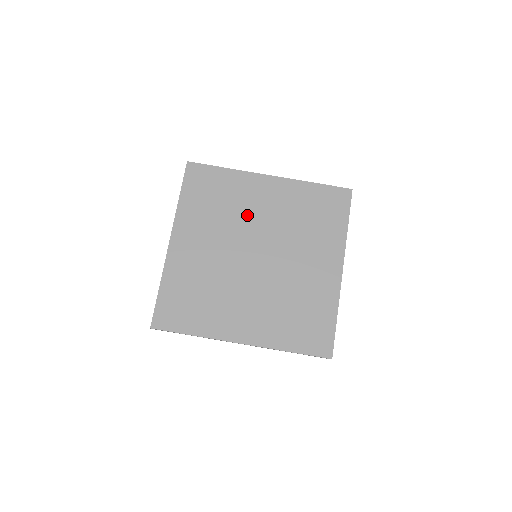
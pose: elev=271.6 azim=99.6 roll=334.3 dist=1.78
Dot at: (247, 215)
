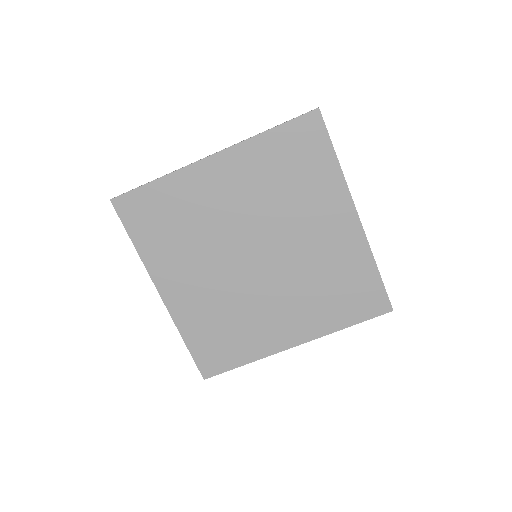
Dot at: (295, 220)
